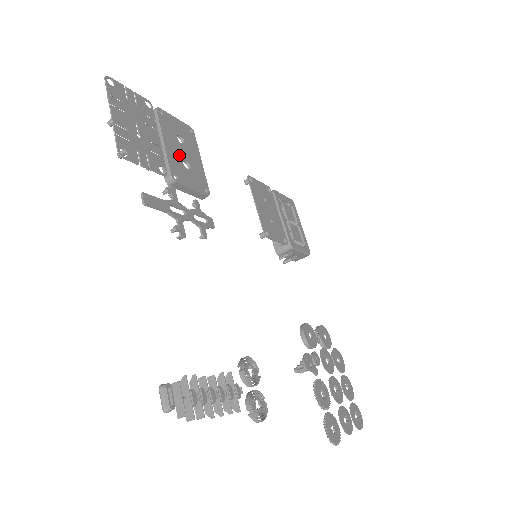
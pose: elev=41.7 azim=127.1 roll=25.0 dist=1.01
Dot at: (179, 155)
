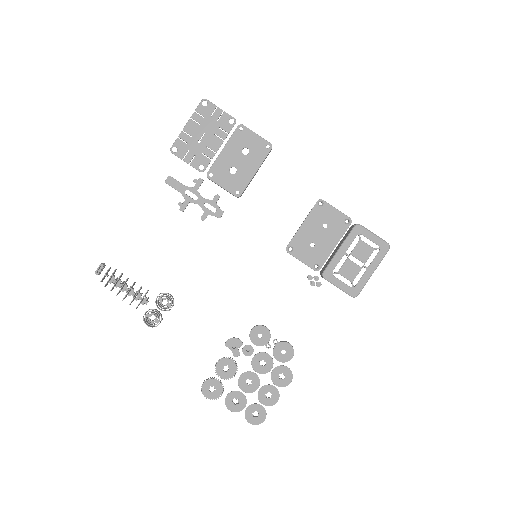
Dot at: (231, 162)
